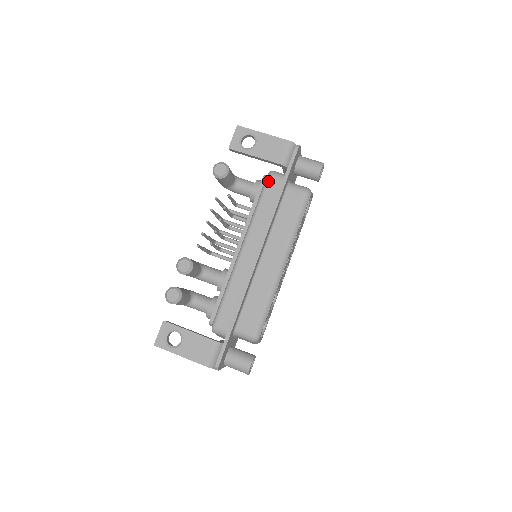
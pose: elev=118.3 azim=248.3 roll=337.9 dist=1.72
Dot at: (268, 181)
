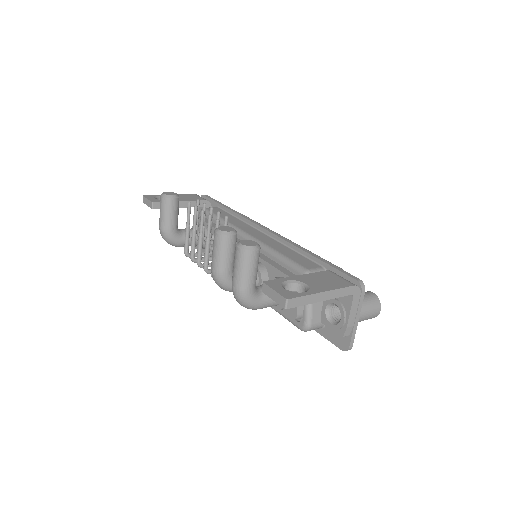
Dot at: (208, 209)
